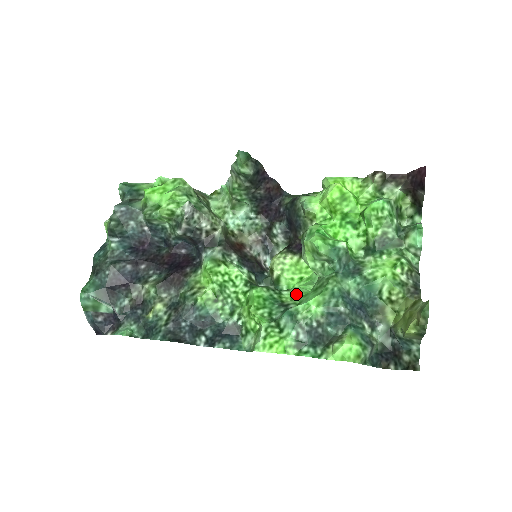
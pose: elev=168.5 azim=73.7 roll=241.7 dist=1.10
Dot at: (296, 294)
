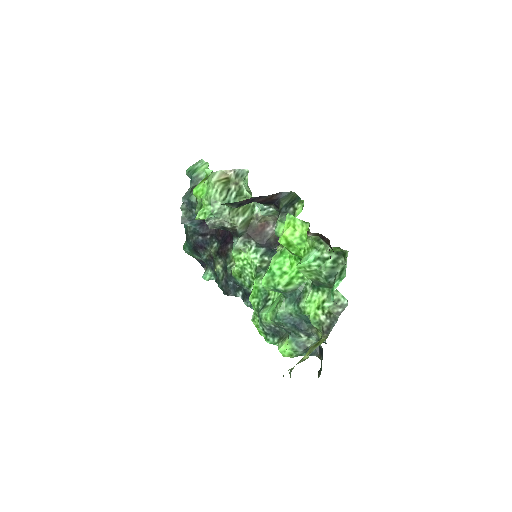
Dot at: occluded
